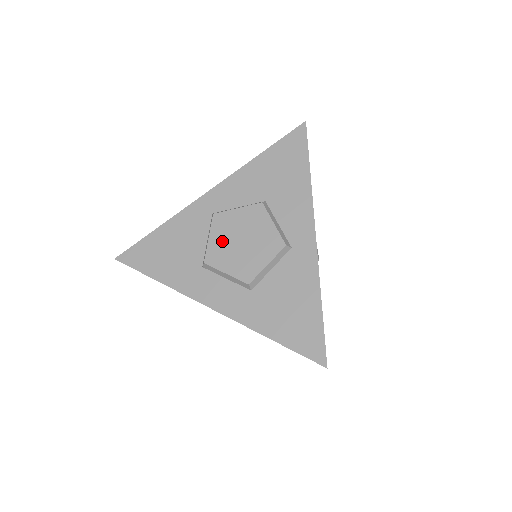
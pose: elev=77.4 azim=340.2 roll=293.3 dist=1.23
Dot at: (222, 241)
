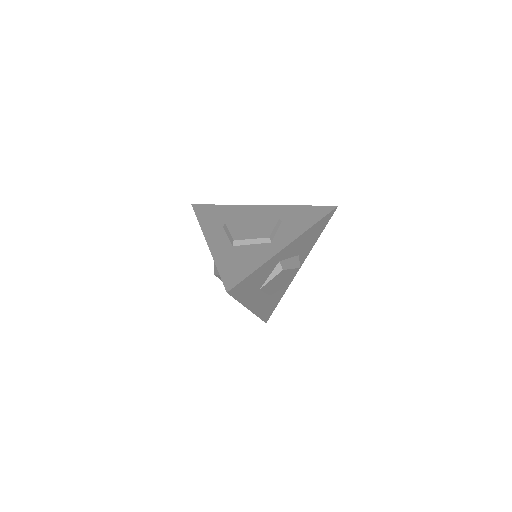
Dot at: (243, 221)
